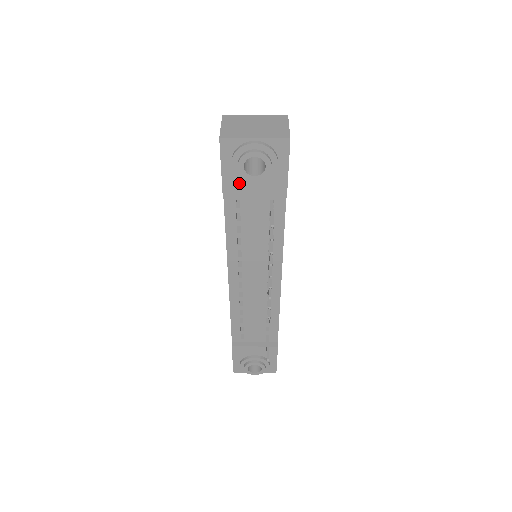
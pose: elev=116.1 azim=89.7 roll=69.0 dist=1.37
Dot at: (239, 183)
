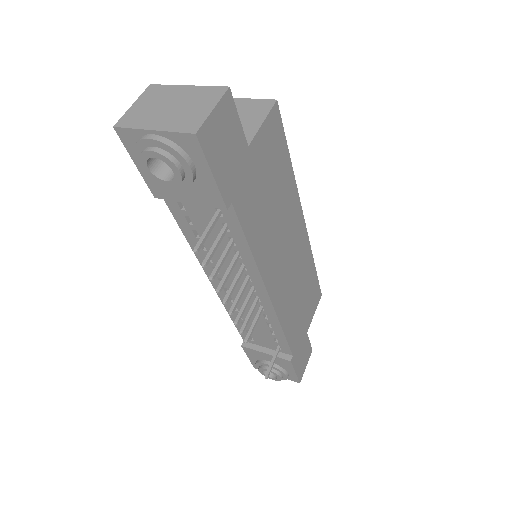
Dot at: occluded
